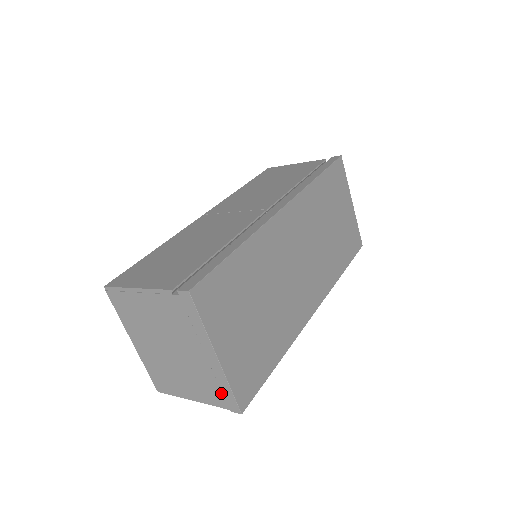
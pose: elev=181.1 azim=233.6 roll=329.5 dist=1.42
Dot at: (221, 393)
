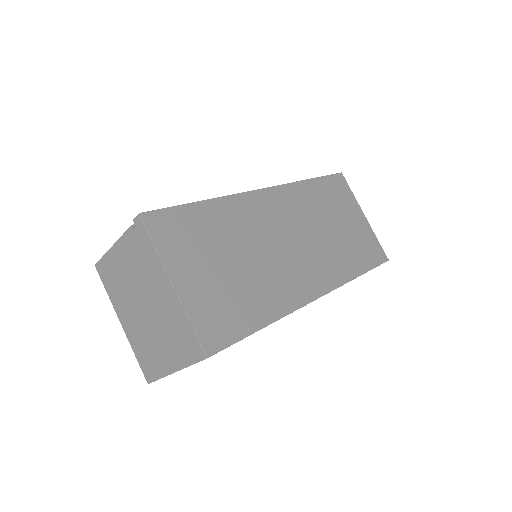
Dot at: (187, 340)
